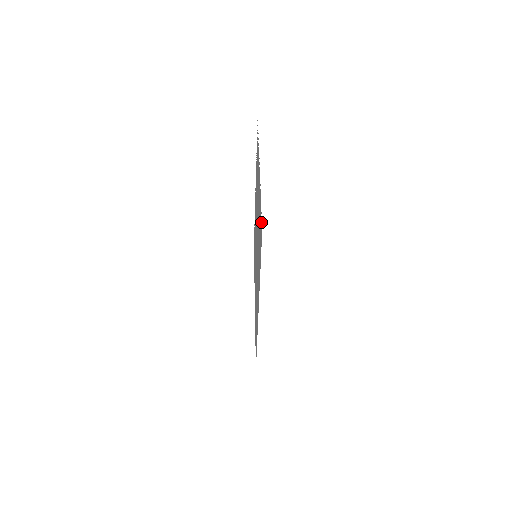
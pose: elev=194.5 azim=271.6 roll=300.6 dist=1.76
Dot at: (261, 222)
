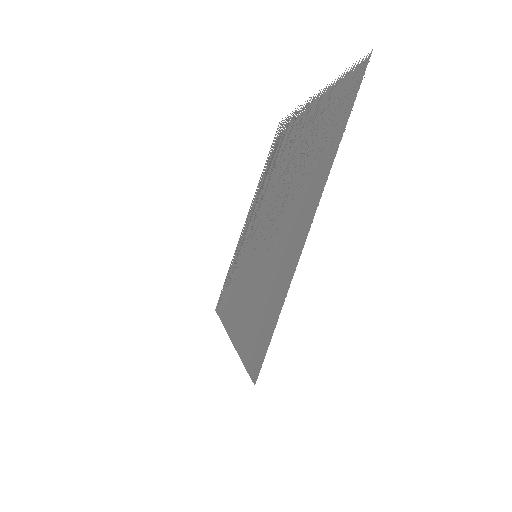
Dot at: (357, 70)
